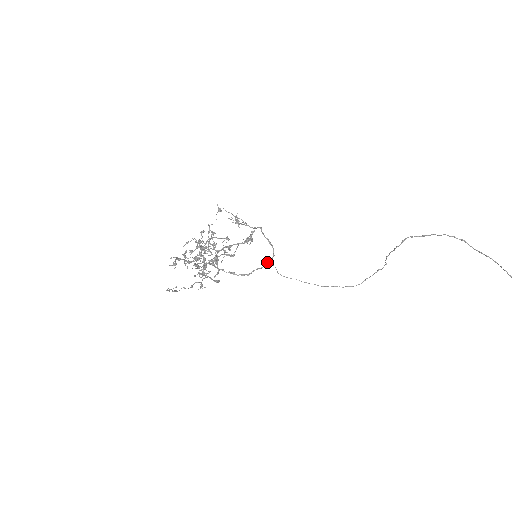
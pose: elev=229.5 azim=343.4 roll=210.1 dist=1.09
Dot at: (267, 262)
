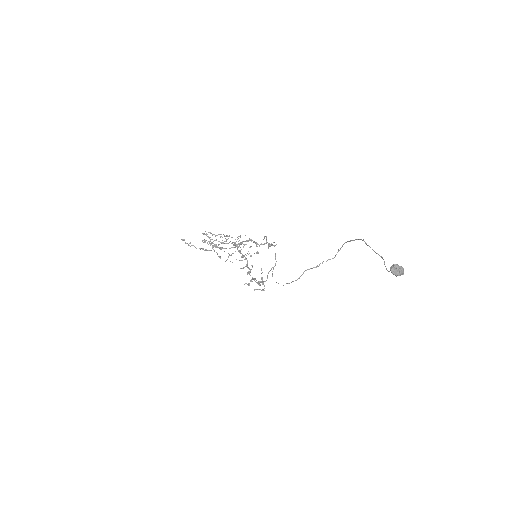
Dot at: (270, 270)
